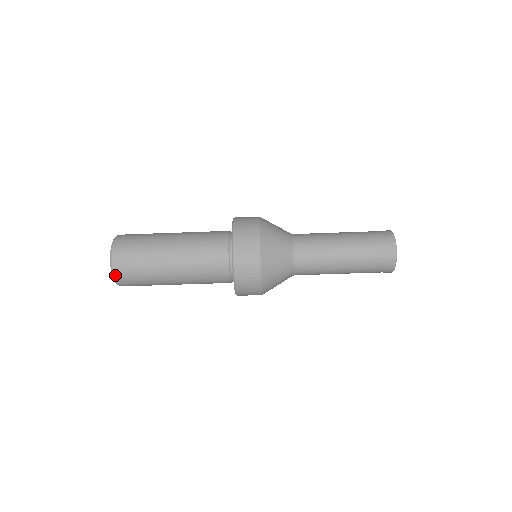
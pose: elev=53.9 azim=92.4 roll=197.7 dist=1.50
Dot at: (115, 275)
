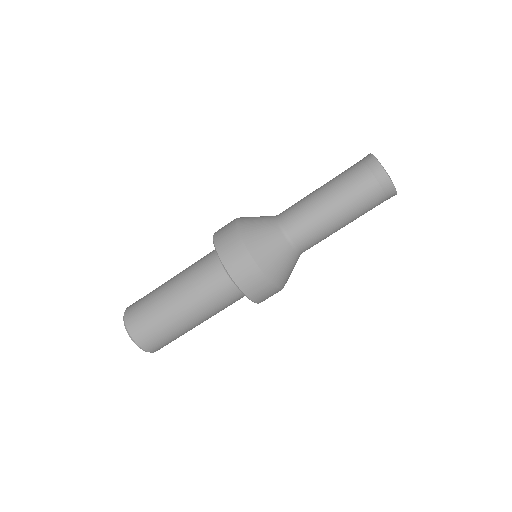
Dot at: (130, 332)
